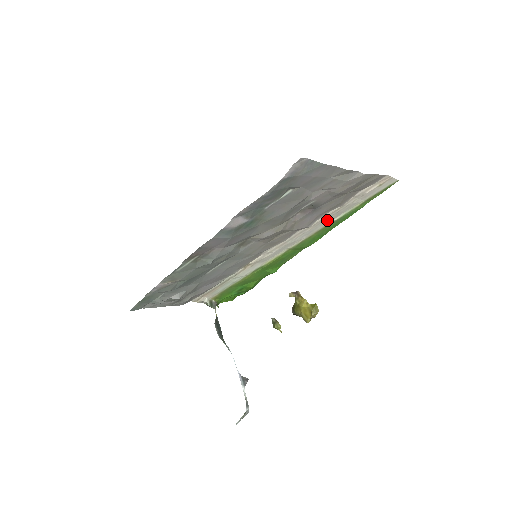
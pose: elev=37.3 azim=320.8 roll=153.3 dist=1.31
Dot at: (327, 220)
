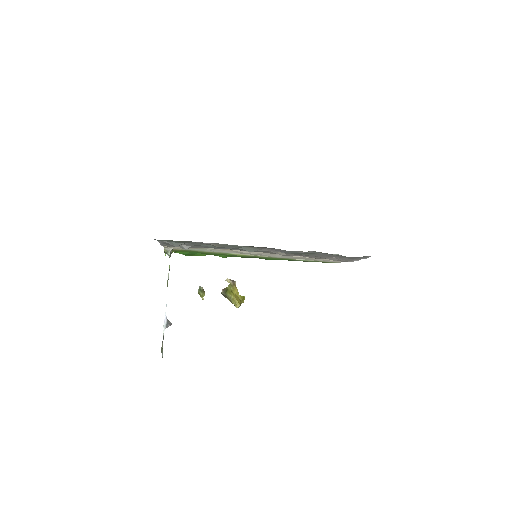
Dot at: (295, 258)
